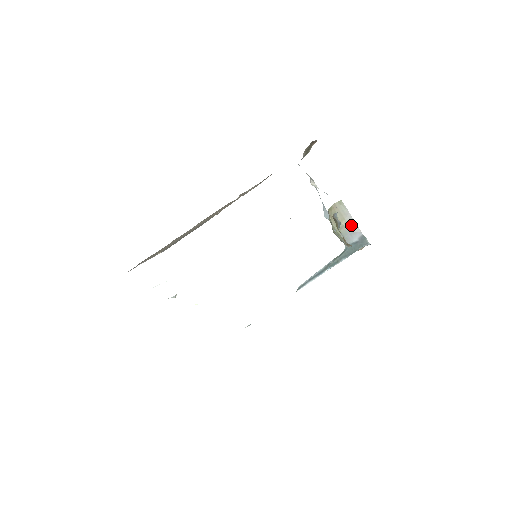
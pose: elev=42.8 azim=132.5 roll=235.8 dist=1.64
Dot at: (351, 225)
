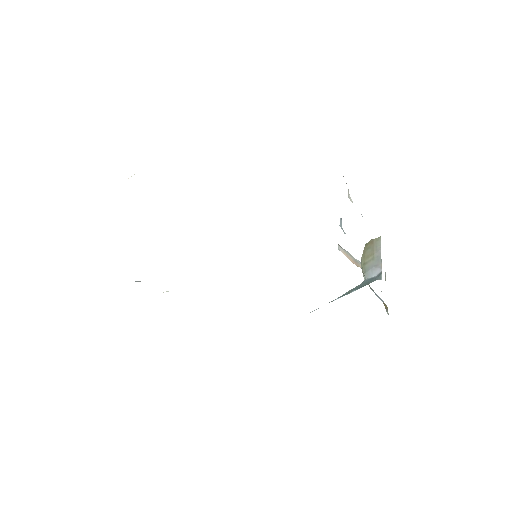
Dot at: (376, 261)
